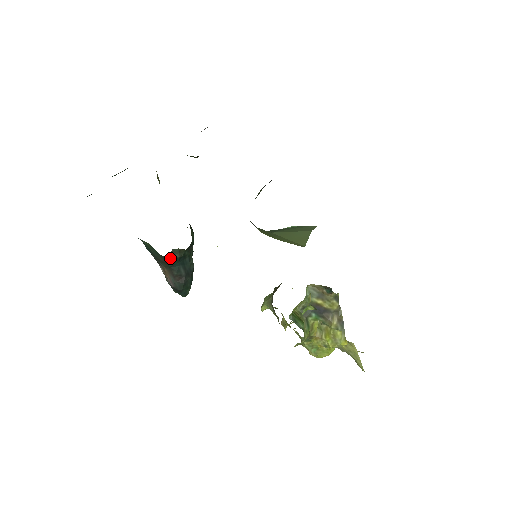
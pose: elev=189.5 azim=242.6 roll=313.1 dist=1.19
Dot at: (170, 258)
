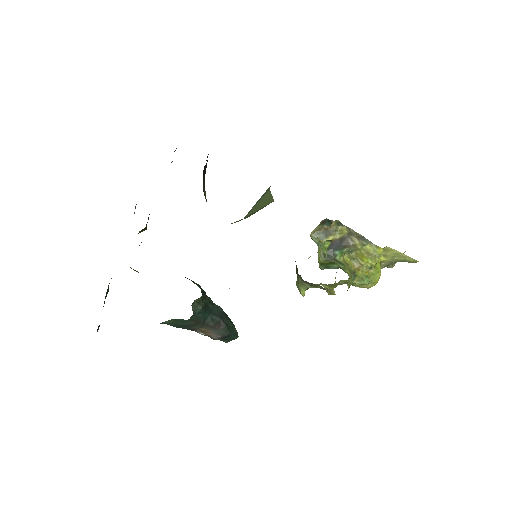
Dot at: (197, 315)
